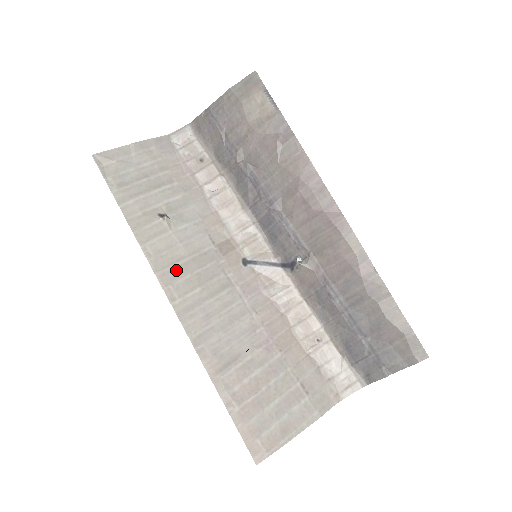
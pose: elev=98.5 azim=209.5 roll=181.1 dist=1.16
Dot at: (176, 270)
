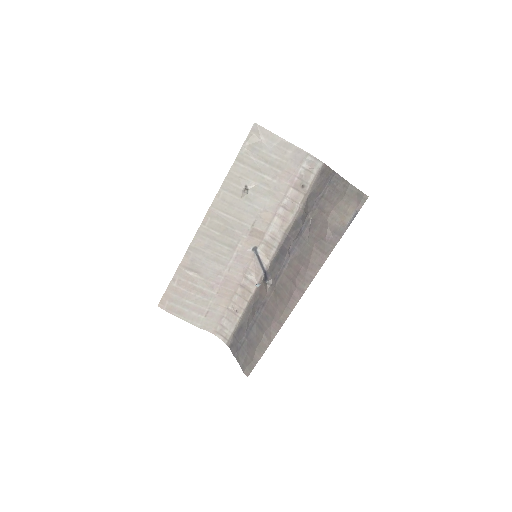
Dot at: (220, 216)
